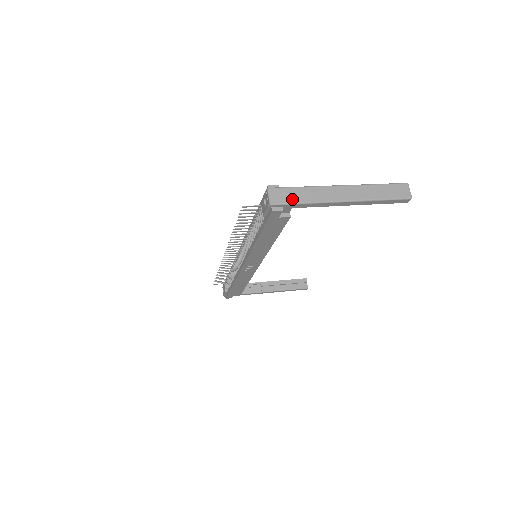
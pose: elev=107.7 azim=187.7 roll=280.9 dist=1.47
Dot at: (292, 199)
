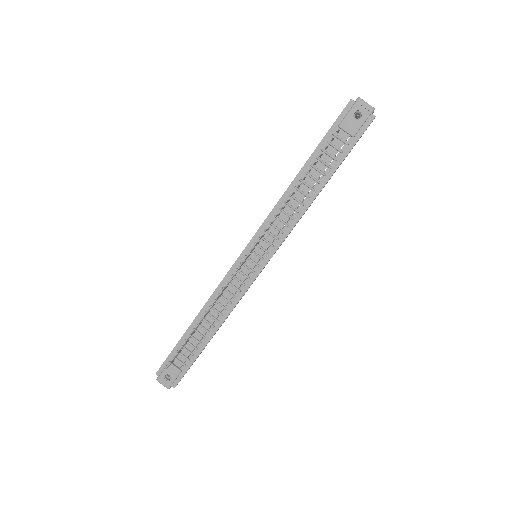
Dot at: occluded
